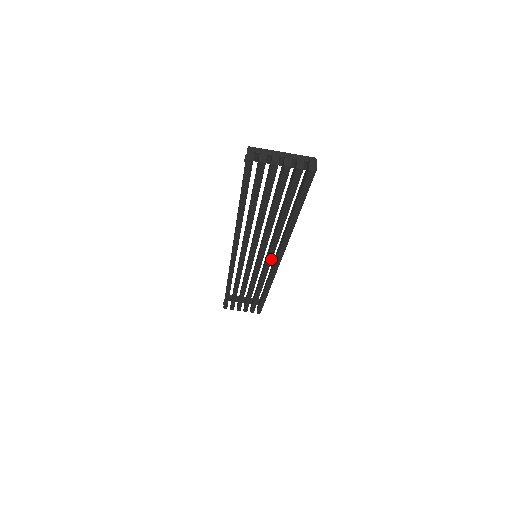
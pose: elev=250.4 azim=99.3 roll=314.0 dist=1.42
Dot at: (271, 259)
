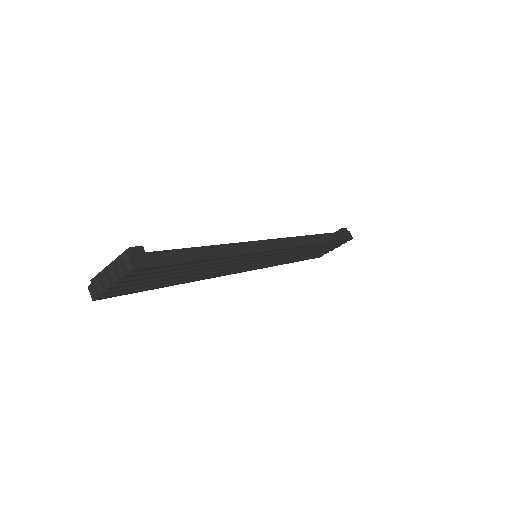
Dot at: (264, 255)
